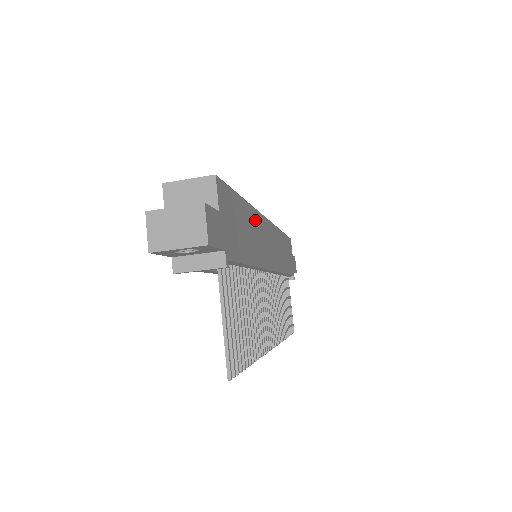
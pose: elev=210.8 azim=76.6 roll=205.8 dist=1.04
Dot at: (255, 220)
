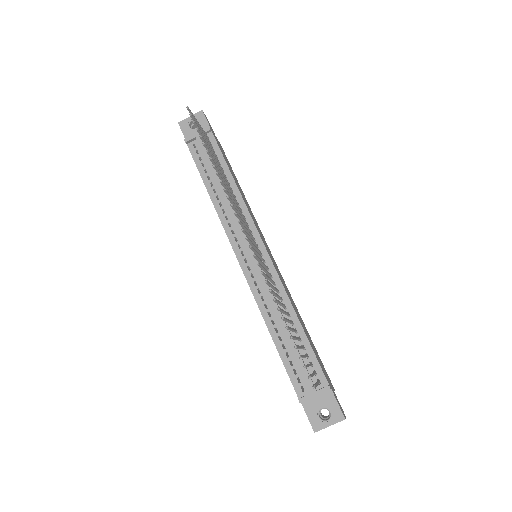
Dot at: (251, 211)
